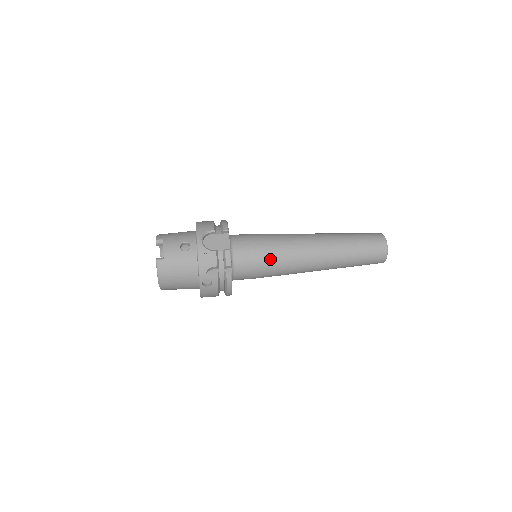
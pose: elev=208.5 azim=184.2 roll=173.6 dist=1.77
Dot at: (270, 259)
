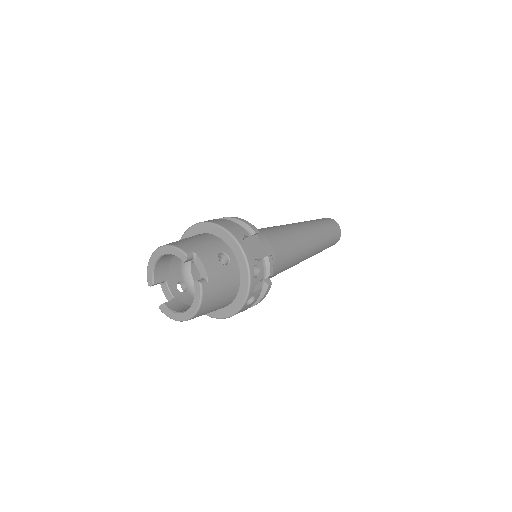
Dot at: (284, 259)
